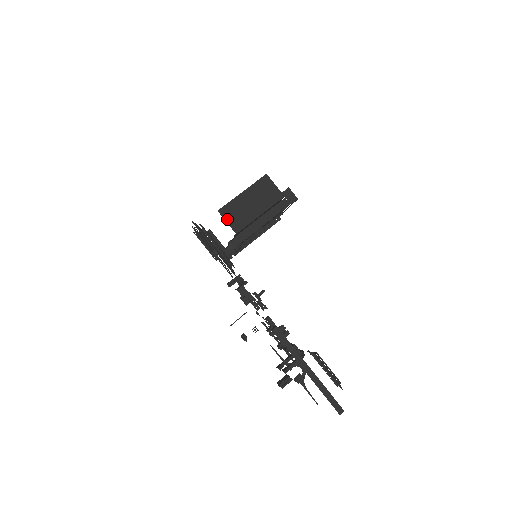
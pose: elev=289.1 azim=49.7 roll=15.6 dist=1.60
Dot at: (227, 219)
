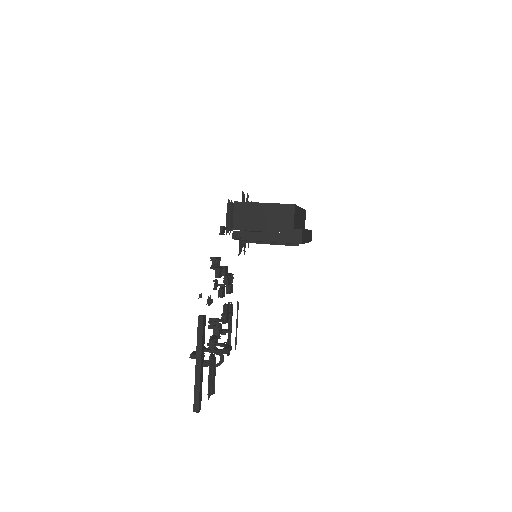
Dot at: (236, 213)
